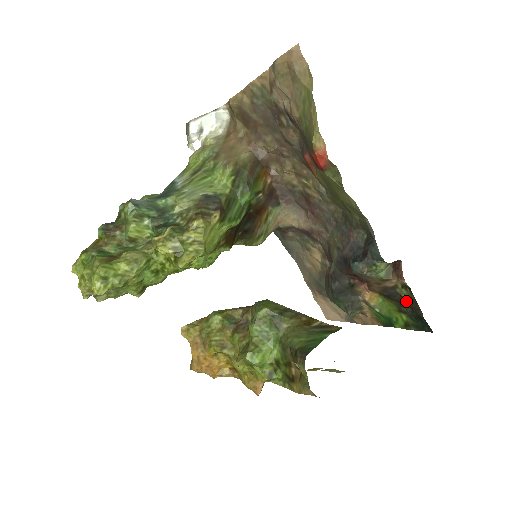
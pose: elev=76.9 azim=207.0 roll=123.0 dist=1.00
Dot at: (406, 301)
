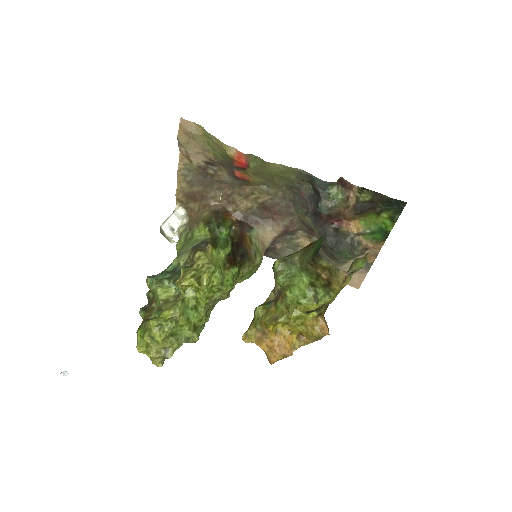
Dot at: (373, 202)
